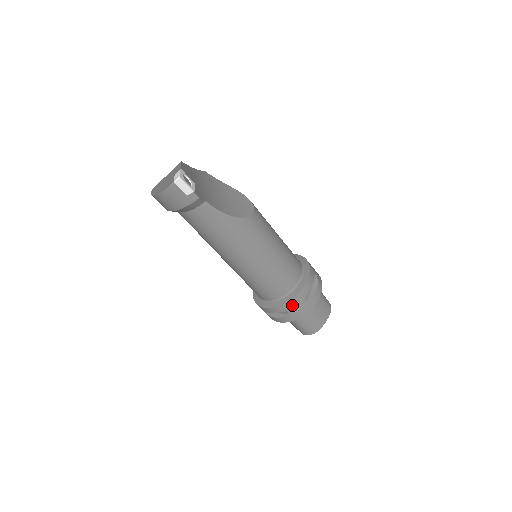
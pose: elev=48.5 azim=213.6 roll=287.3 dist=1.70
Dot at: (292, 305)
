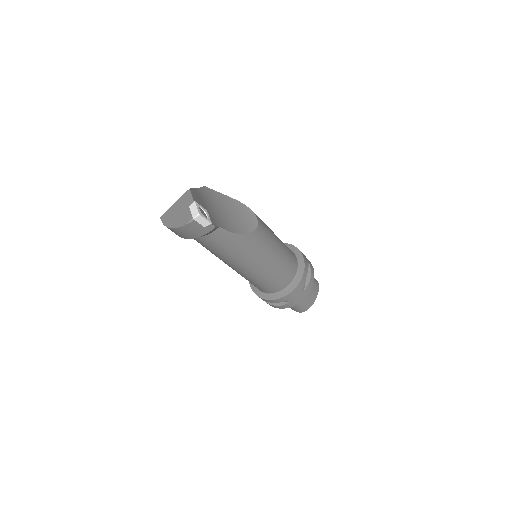
Dot at: (292, 296)
